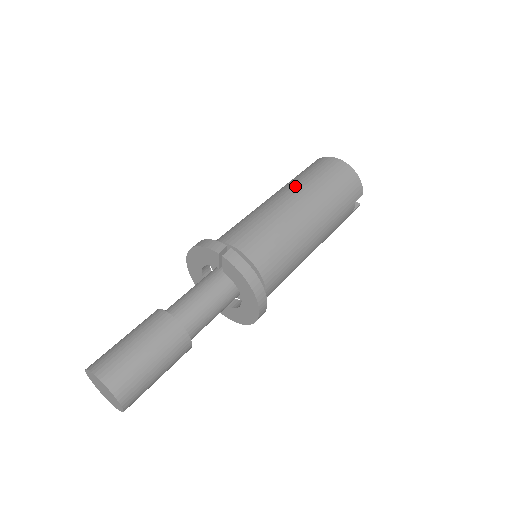
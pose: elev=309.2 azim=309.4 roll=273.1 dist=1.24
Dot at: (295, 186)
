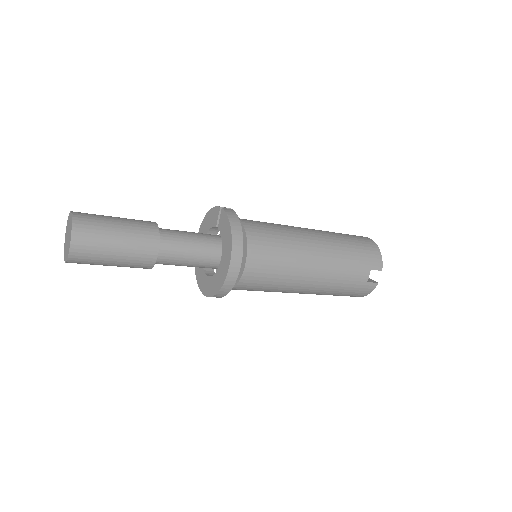
Dot at: occluded
